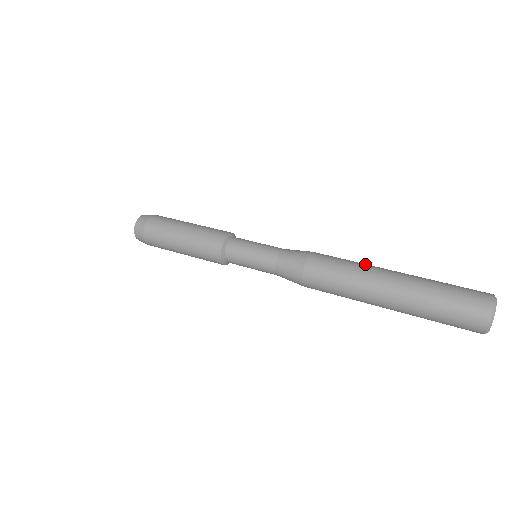
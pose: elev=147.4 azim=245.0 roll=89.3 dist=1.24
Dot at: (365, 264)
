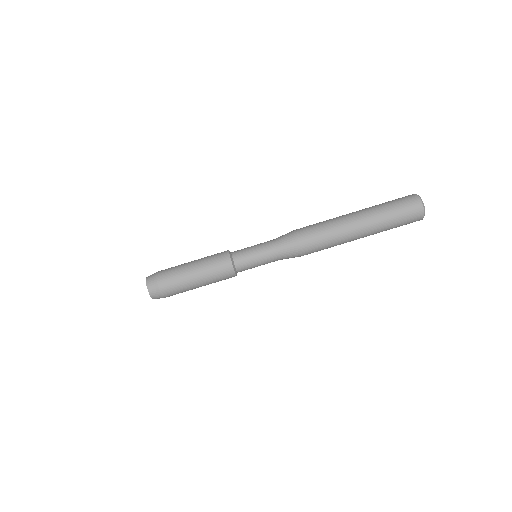
Dot at: (339, 232)
